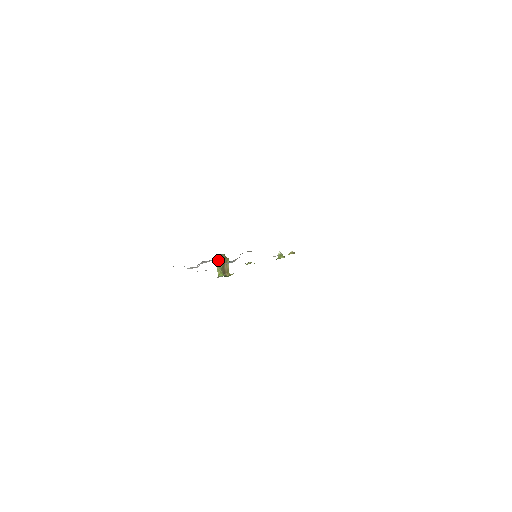
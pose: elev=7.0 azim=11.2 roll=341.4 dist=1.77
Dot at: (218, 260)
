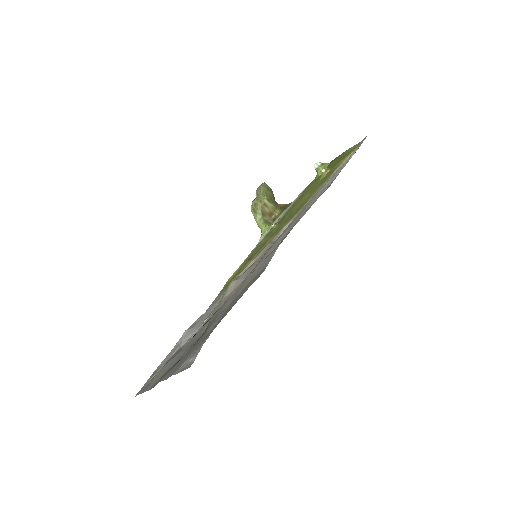
Dot at: (253, 209)
